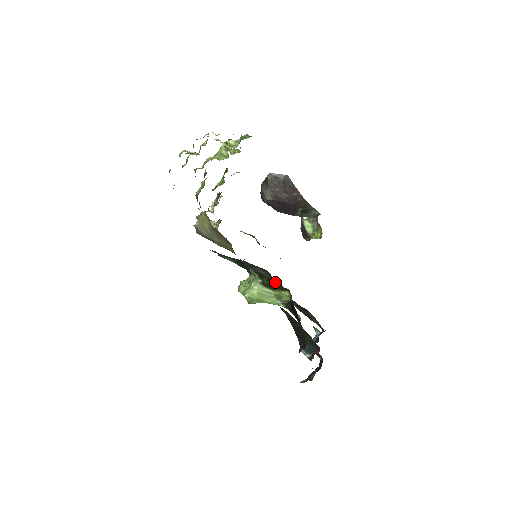
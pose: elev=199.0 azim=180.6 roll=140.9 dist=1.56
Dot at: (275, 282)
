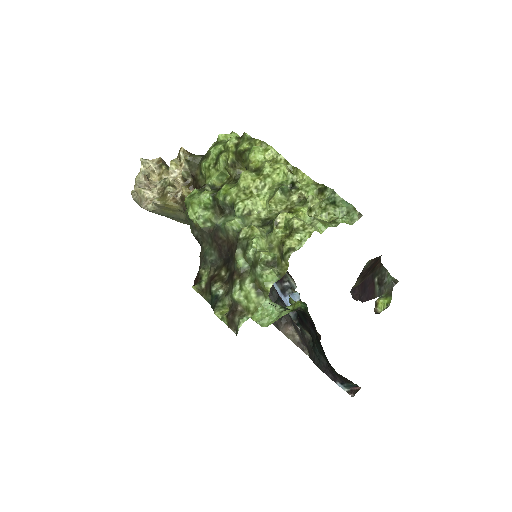
Dot at: occluded
